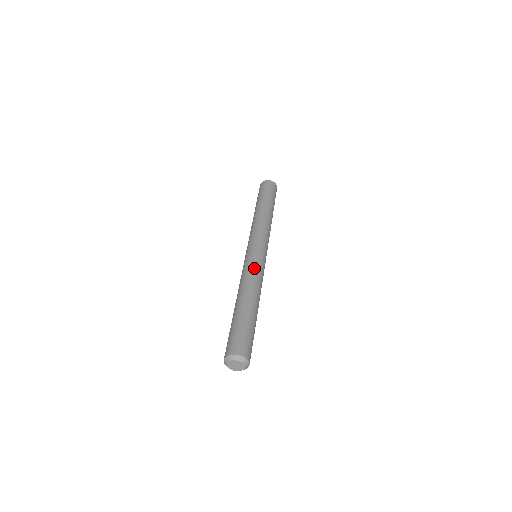
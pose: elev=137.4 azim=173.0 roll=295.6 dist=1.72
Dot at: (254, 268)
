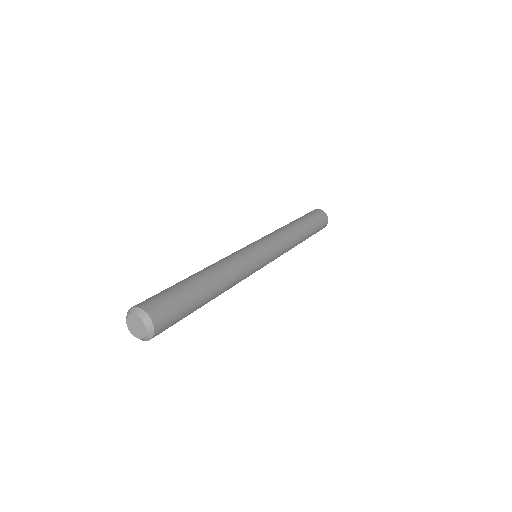
Dot at: (245, 259)
